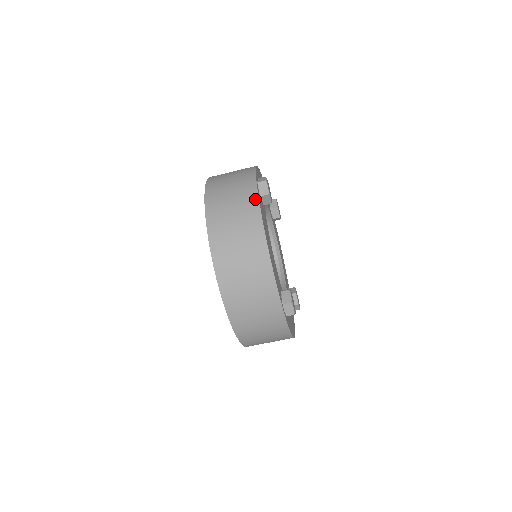
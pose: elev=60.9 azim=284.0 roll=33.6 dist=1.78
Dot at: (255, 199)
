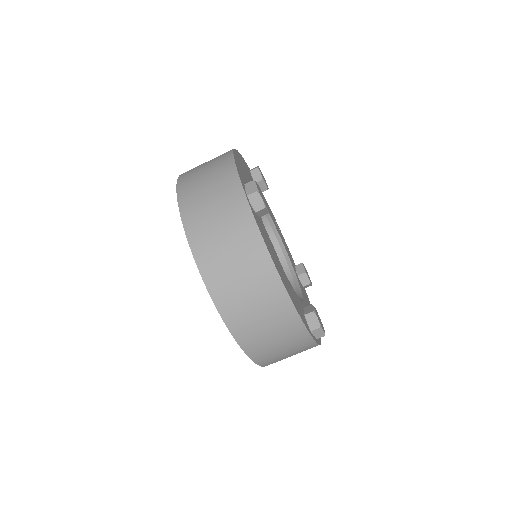
Dot at: (252, 226)
